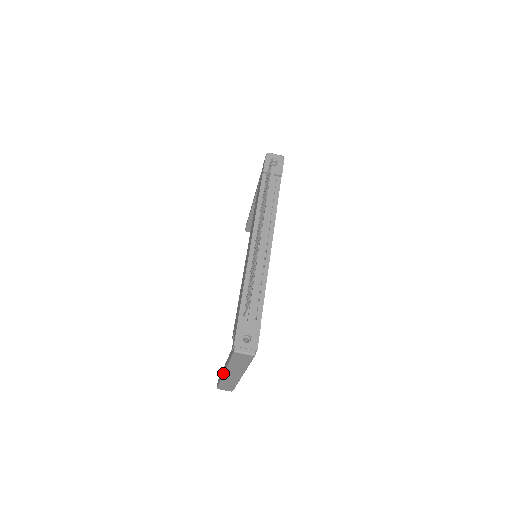
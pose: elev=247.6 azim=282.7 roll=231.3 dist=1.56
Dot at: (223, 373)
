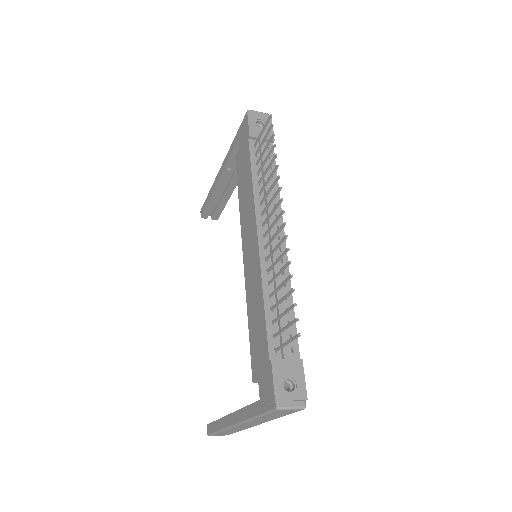
Dot at: (232, 425)
